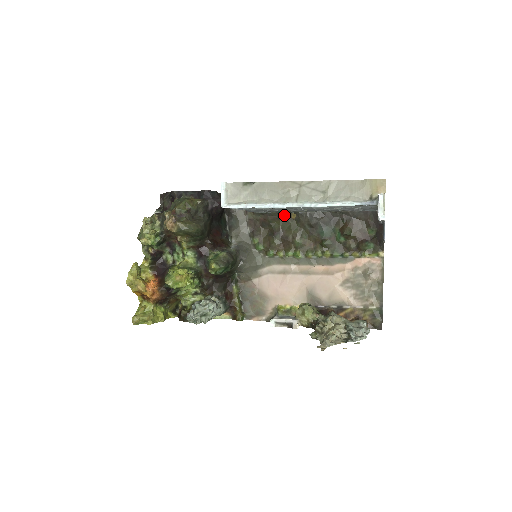
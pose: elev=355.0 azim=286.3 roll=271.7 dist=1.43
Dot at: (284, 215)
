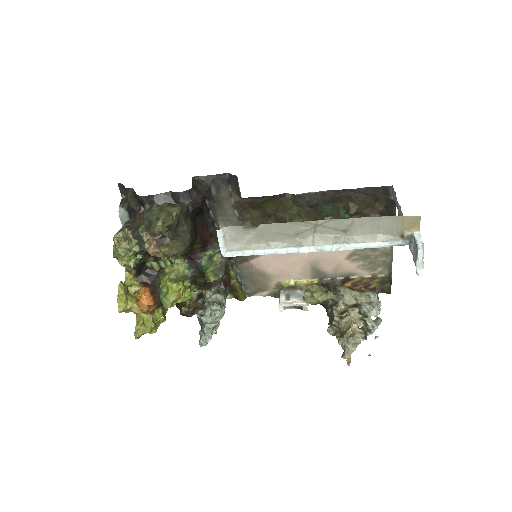
Dot at: (277, 196)
